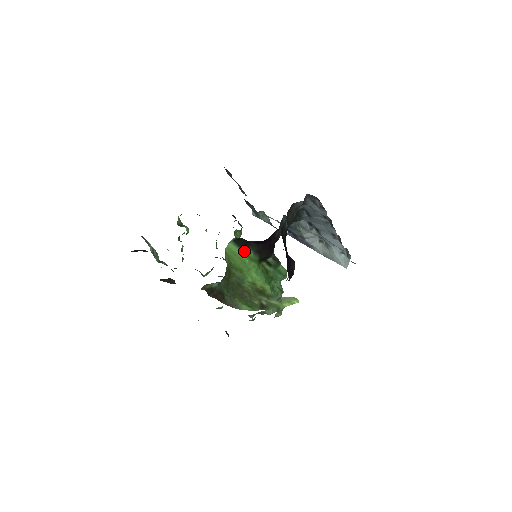
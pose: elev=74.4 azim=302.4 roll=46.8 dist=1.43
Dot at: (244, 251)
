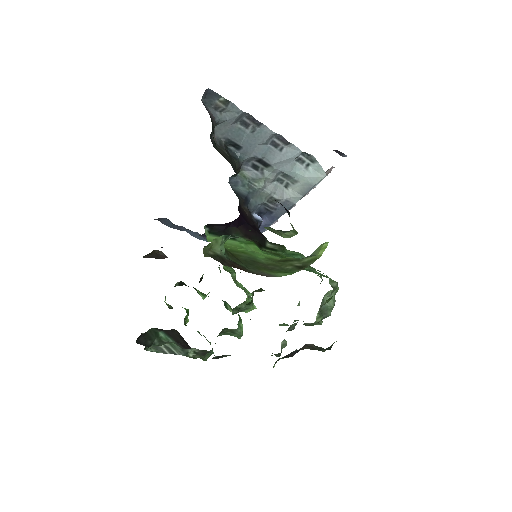
Dot at: (230, 239)
